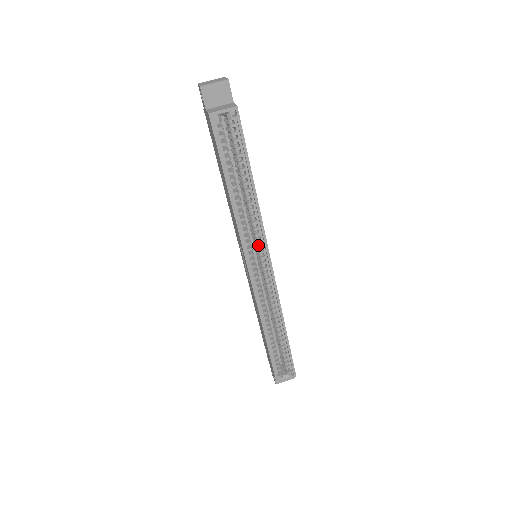
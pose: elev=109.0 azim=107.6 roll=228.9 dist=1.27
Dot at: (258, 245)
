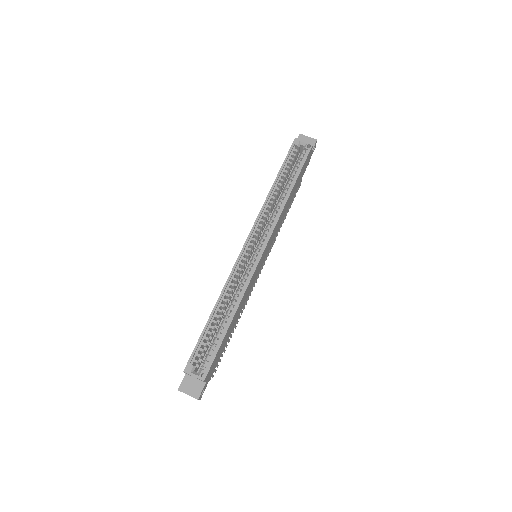
Dot at: (266, 231)
